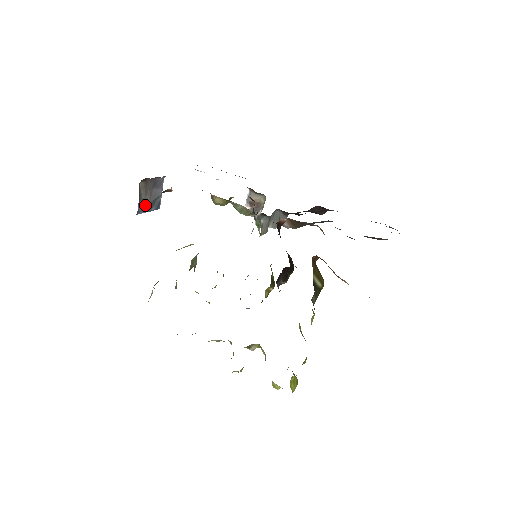
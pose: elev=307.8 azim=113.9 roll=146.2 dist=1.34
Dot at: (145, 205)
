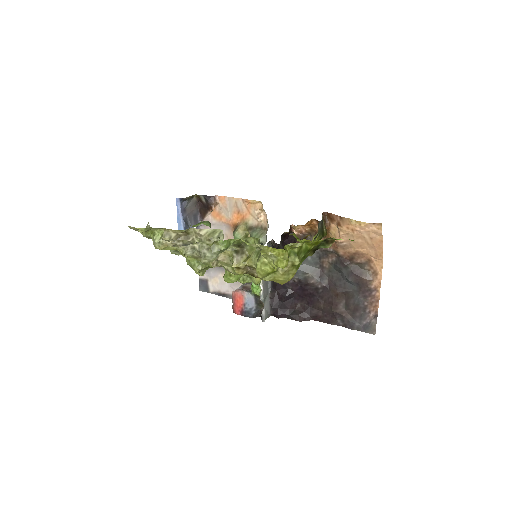
Dot at: (184, 211)
